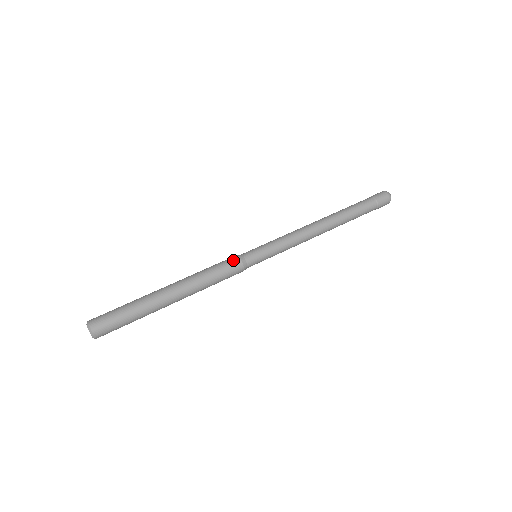
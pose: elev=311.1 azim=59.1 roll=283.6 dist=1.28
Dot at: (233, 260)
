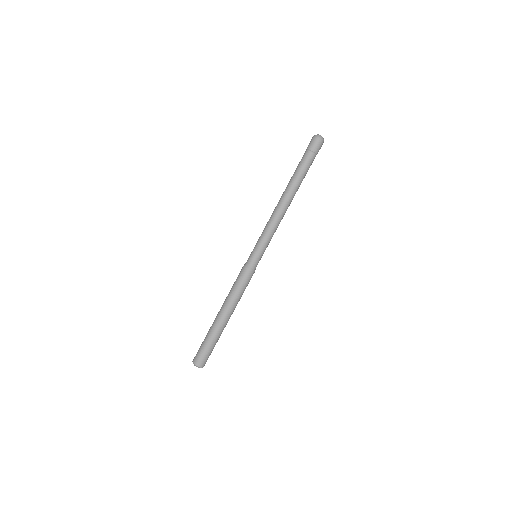
Dot at: (248, 275)
